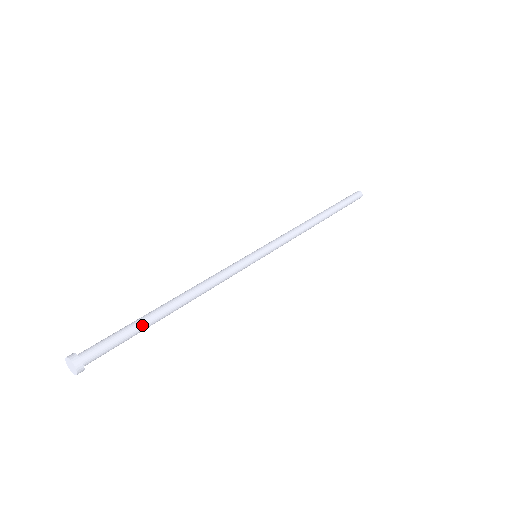
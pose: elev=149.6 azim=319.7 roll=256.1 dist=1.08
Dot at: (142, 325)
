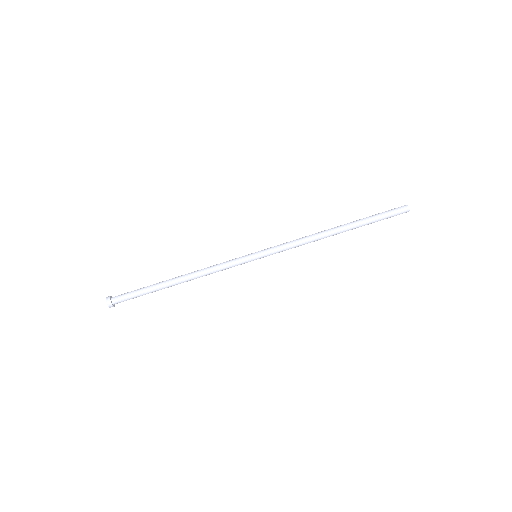
Dot at: occluded
